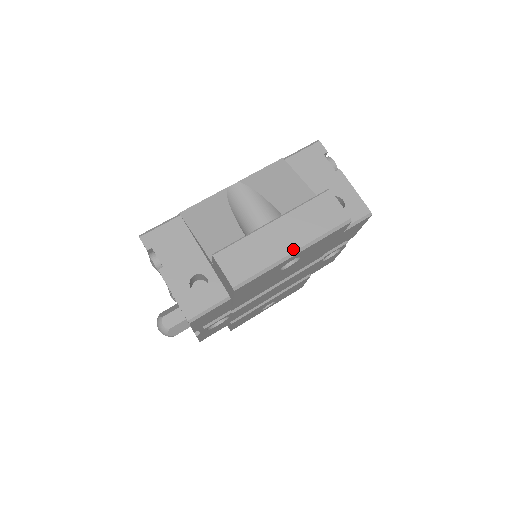
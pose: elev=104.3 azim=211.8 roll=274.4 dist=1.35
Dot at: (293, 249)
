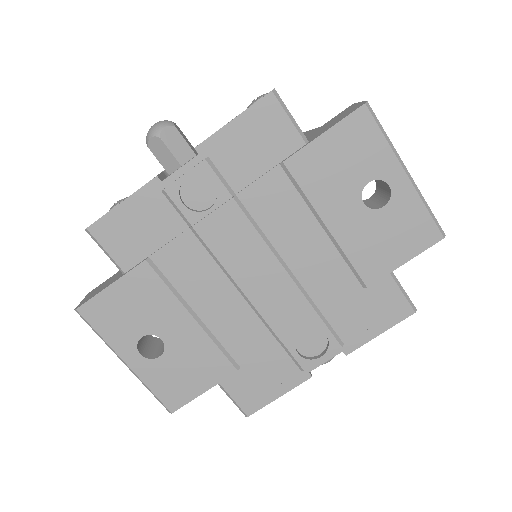
Dot at: (408, 172)
